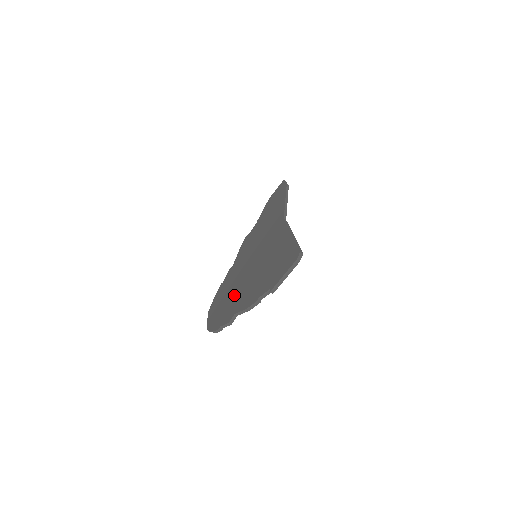
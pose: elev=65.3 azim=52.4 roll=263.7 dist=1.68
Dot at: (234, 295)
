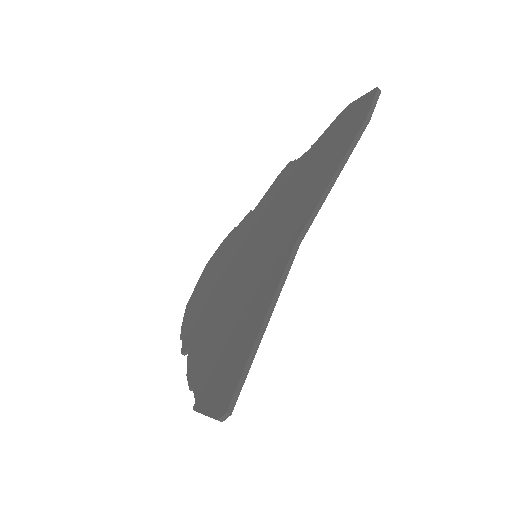
Dot at: (210, 302)
